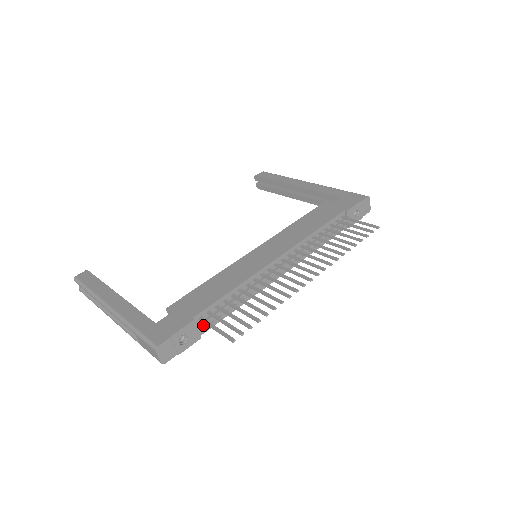
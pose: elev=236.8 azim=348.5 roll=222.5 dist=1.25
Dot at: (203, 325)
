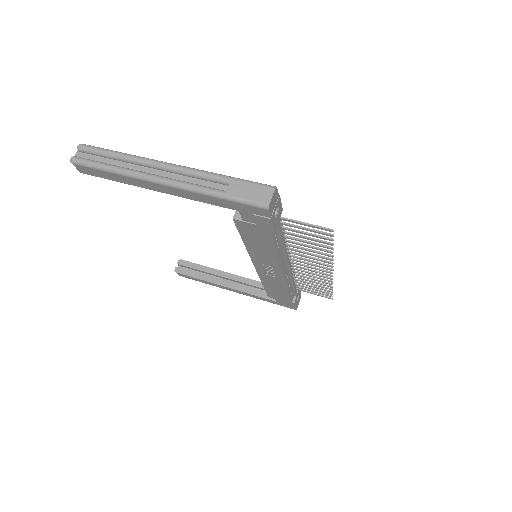
Dot at: (279, 224)
